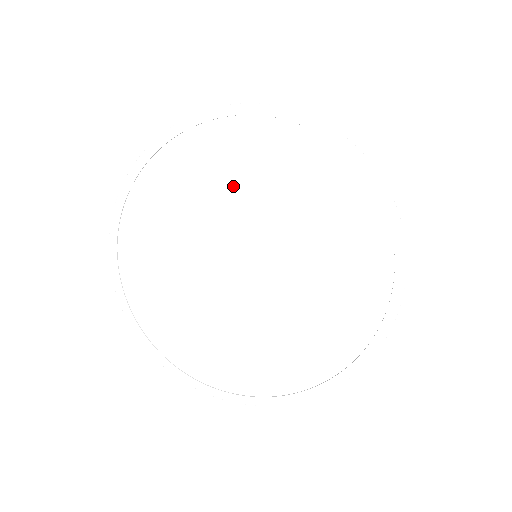
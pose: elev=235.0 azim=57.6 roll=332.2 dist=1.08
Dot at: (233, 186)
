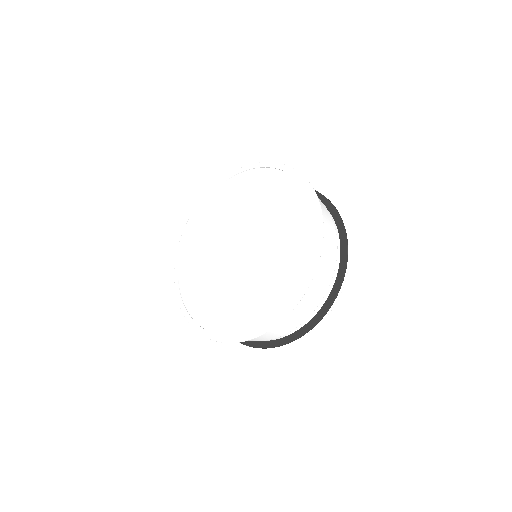
Dot at: (235, 209)
